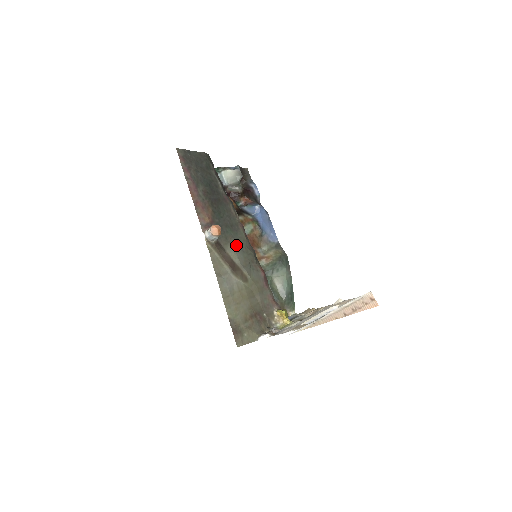
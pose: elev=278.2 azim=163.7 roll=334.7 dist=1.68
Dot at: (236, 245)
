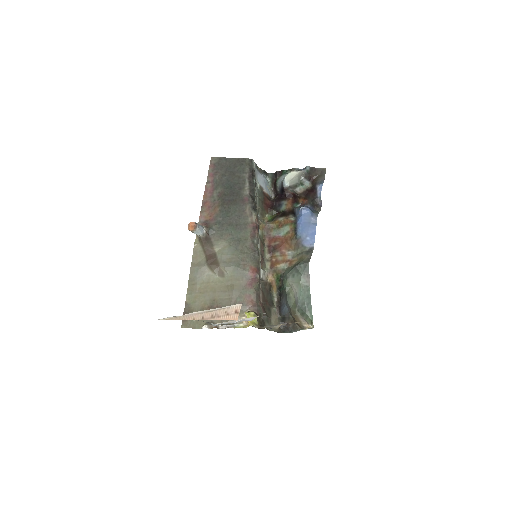
Dot at: (231, 242)
